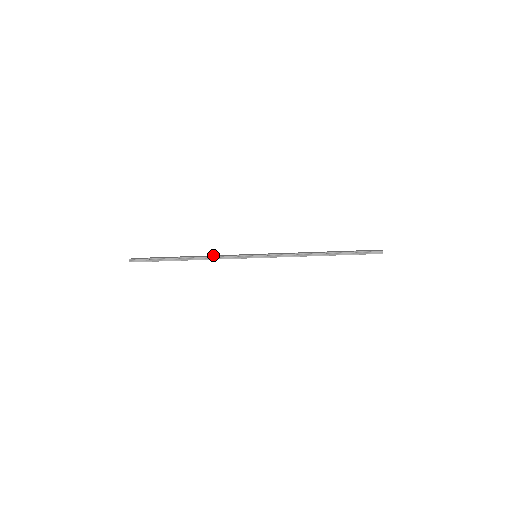
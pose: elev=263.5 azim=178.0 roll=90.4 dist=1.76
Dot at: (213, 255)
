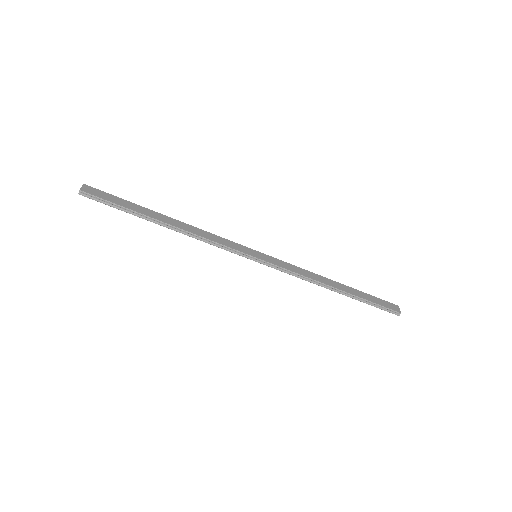
Dot at: (202, 230)
